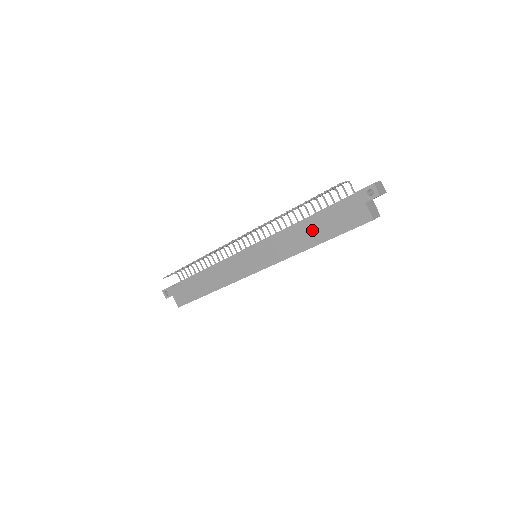
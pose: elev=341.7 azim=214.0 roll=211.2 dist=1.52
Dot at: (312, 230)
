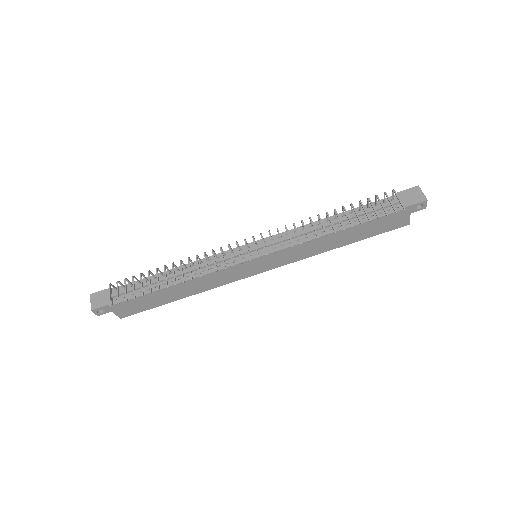
Dot at: (346, 236)
